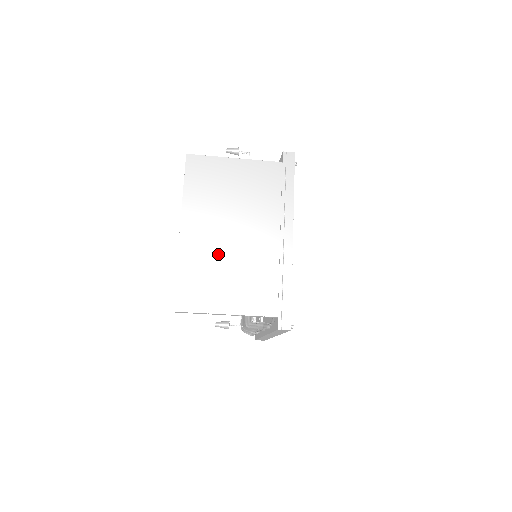
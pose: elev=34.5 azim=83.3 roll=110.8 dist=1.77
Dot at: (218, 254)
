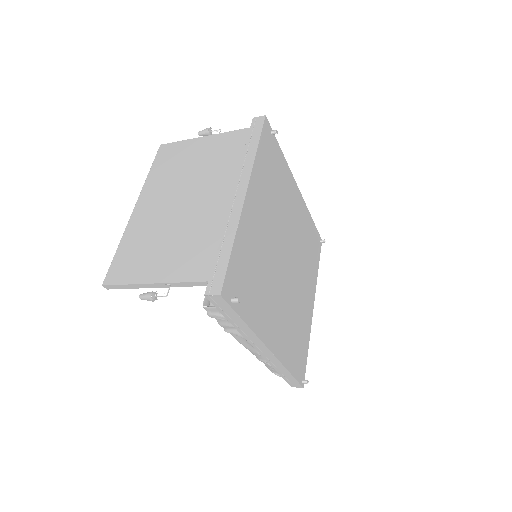
Dot at: (162, 224)
